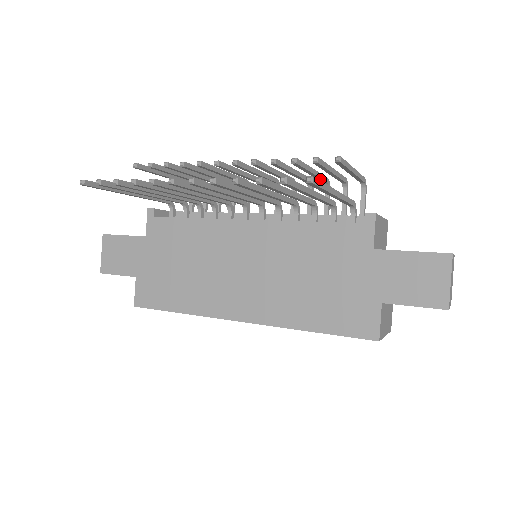
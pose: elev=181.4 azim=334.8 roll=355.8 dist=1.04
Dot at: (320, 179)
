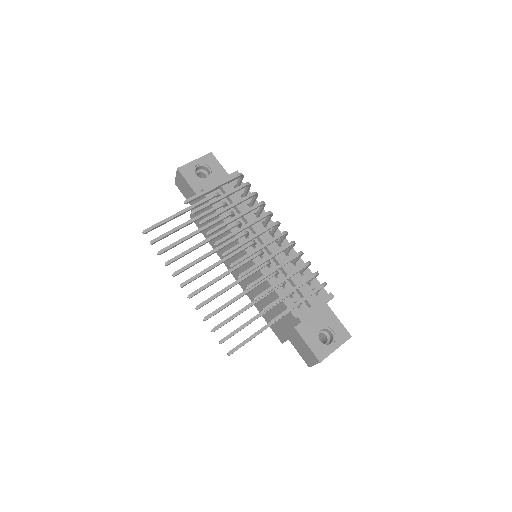
Dot at: (296, 272)
